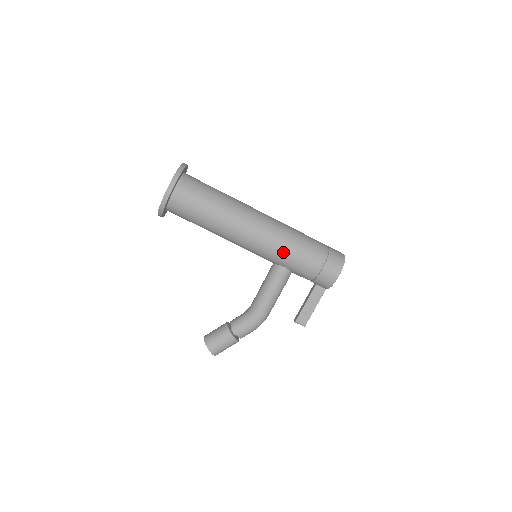
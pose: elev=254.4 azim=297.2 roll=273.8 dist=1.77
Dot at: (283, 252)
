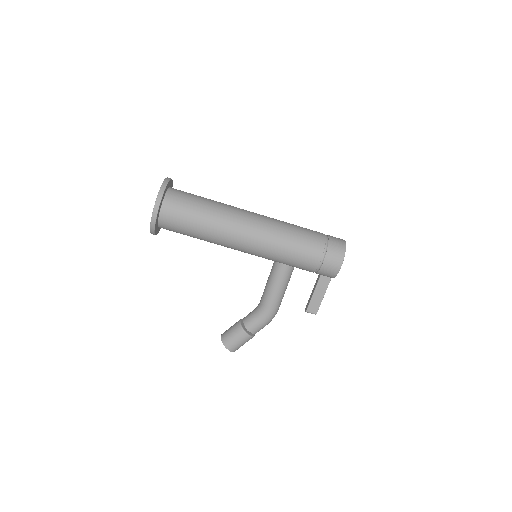
Dot at: (280, 252)
